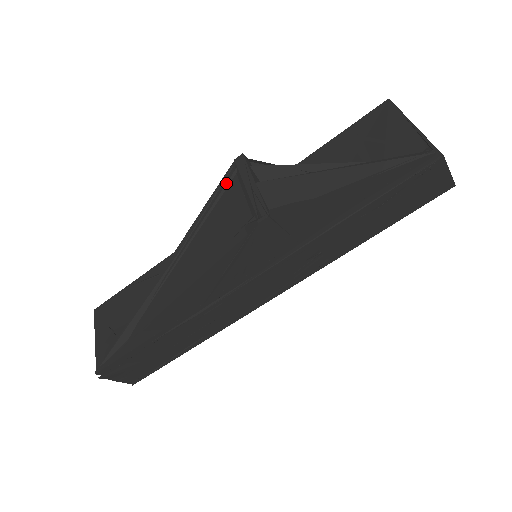
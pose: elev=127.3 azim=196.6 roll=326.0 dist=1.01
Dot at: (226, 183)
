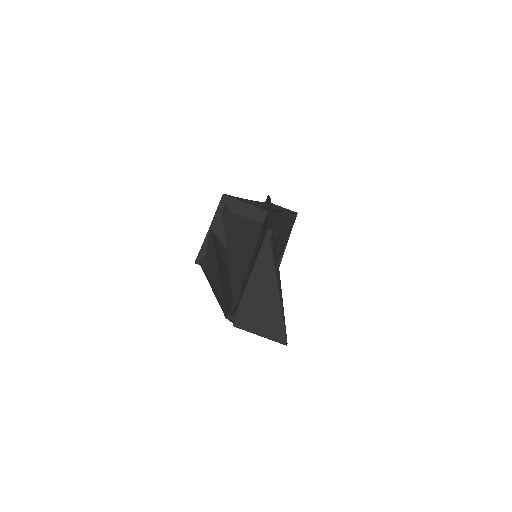
Dot at: occluded
